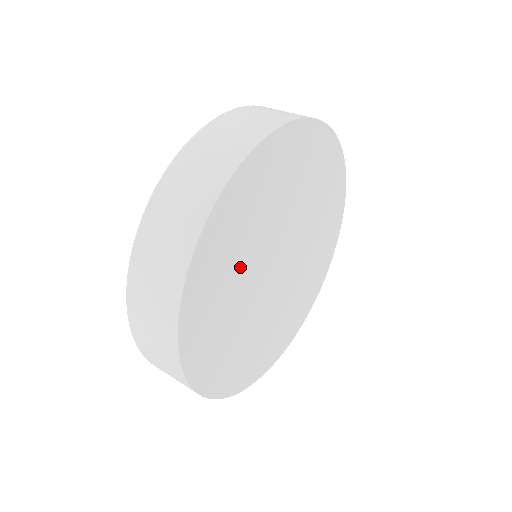
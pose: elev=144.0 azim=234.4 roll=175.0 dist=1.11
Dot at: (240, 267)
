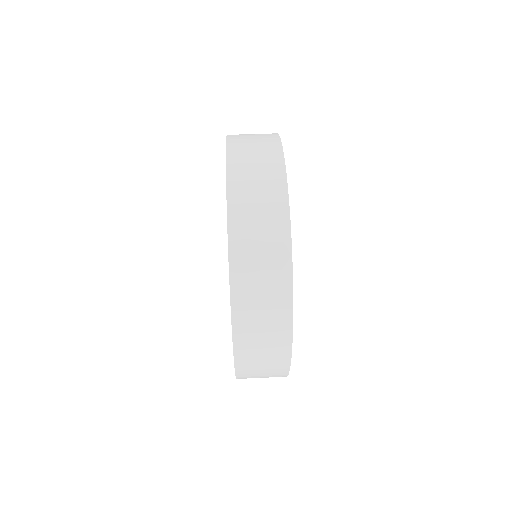
Dot at: occluded
